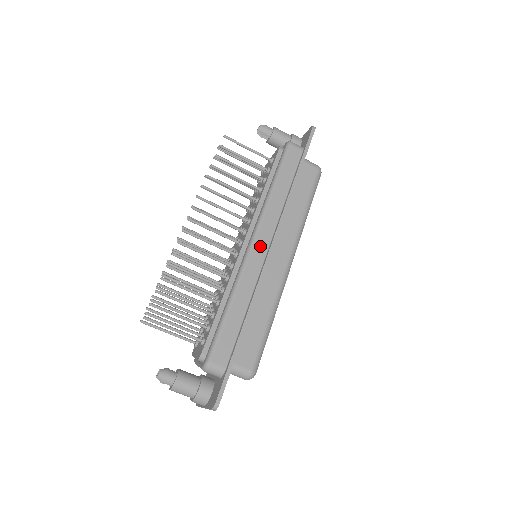
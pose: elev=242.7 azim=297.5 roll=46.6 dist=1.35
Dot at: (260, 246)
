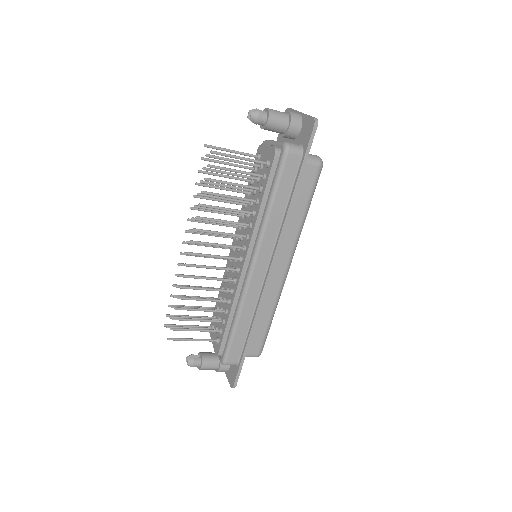
Dot at: (259, 270)
